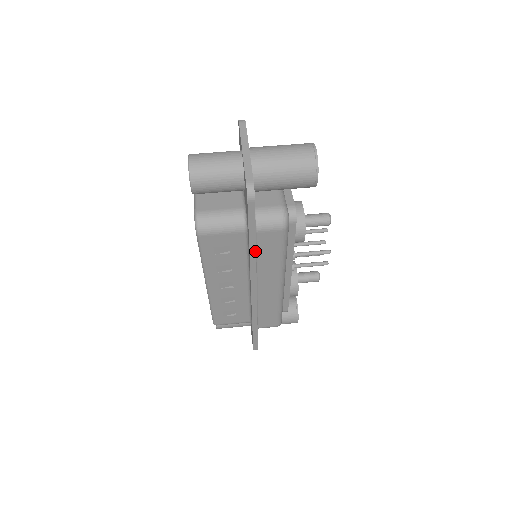
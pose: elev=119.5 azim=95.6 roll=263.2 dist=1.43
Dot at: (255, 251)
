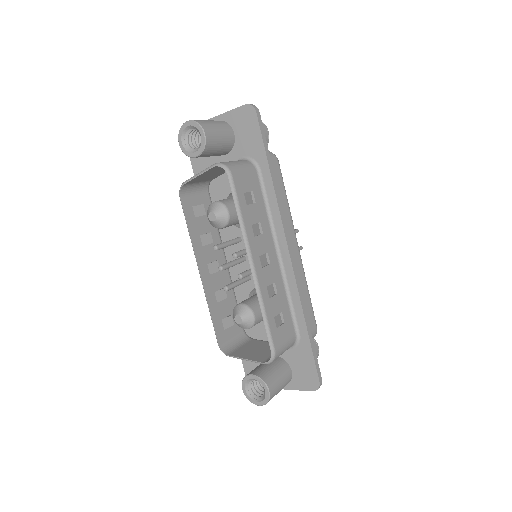
Dot at: (275, 180)
